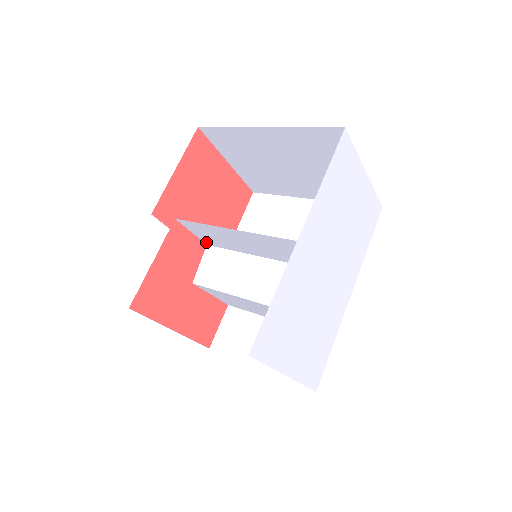
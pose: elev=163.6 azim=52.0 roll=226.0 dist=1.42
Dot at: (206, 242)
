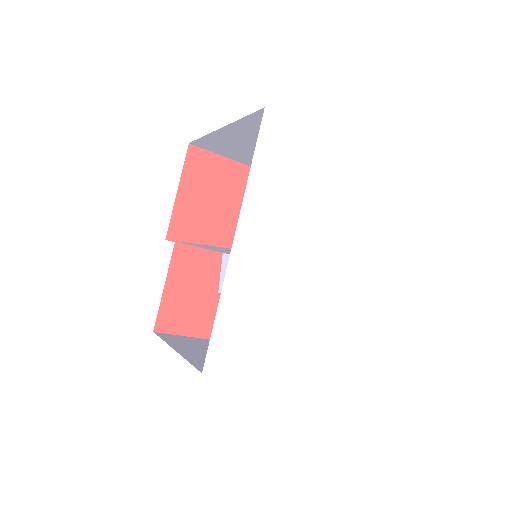
Dot at: occluded
